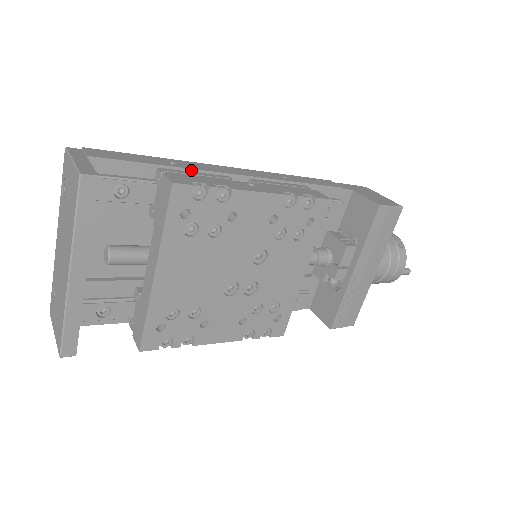
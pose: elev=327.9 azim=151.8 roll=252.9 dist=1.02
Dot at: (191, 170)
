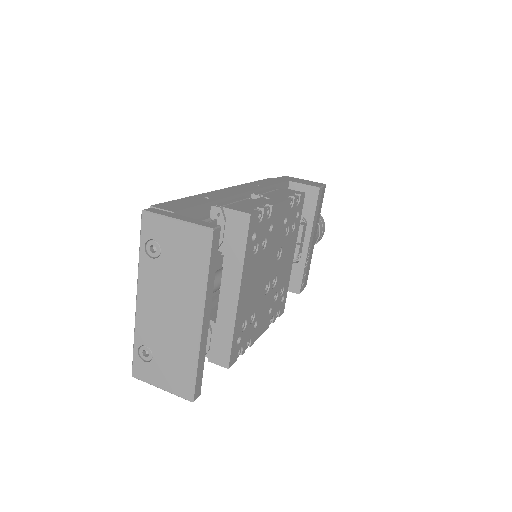
Dot at: (223, 199)
